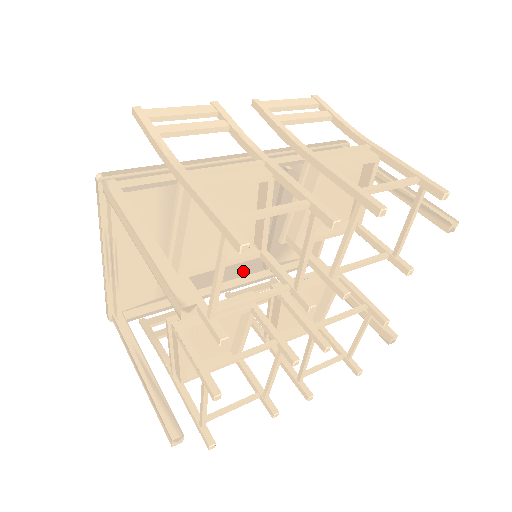
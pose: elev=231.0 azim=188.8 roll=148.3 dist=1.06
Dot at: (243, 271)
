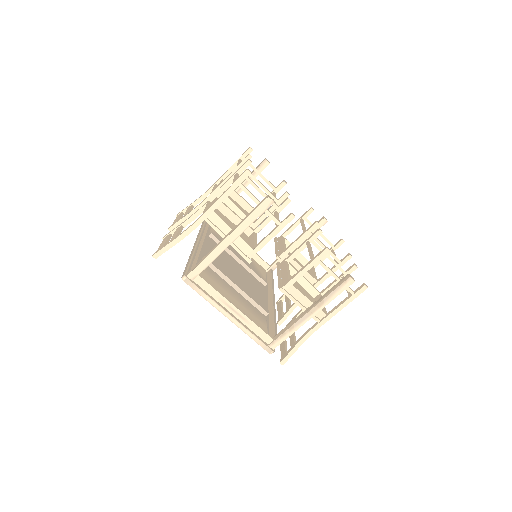
Dot at: (264, 293)
